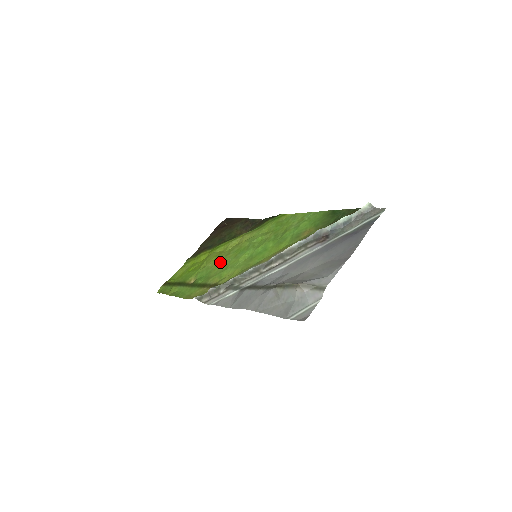
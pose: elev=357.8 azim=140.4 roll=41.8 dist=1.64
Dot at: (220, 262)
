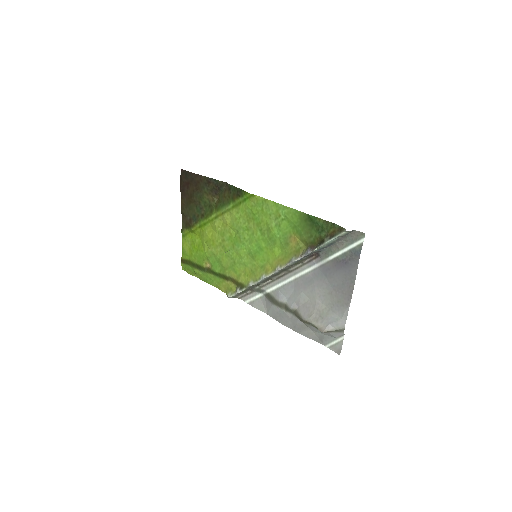
Dot at: (222, 250)
